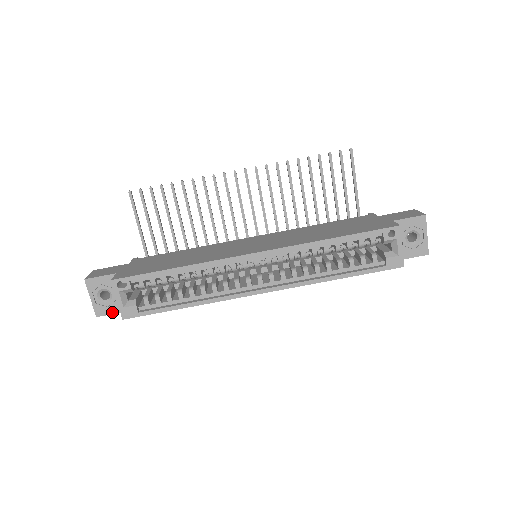
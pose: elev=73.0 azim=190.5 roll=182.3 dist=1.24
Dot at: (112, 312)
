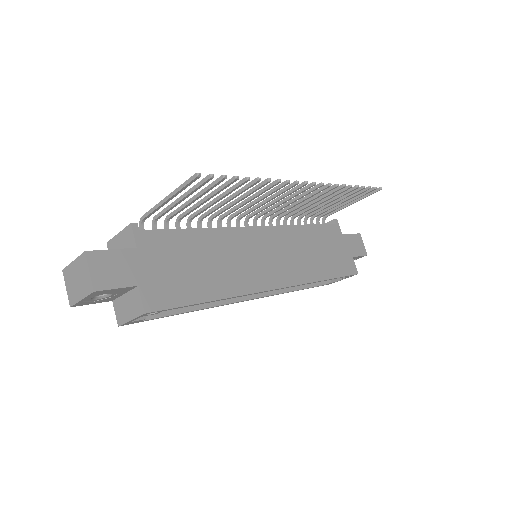
Dot at: (94, 303)
